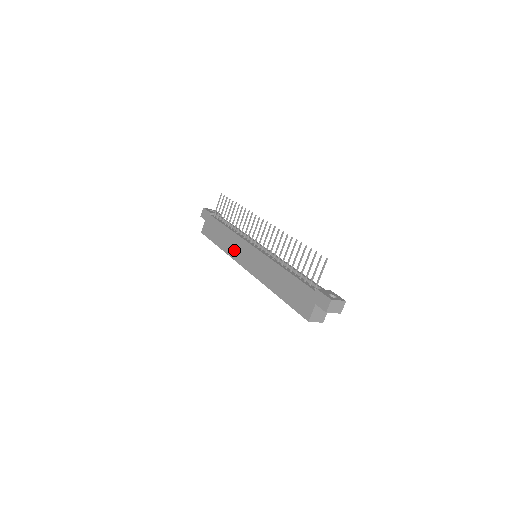
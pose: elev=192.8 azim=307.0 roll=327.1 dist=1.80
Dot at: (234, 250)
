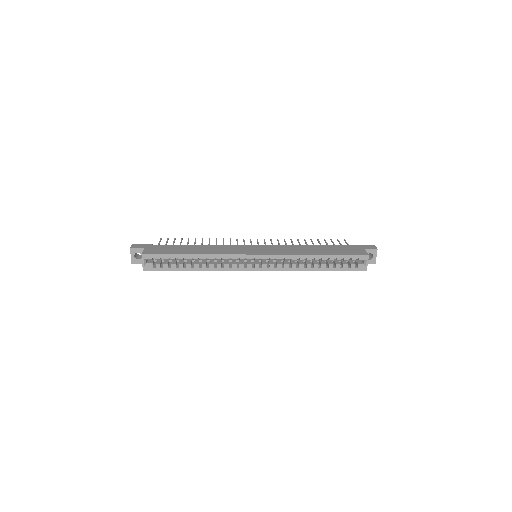
Dot at: (227, 250)
